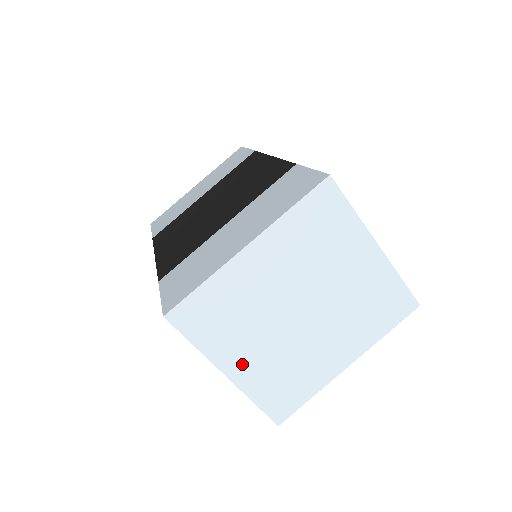
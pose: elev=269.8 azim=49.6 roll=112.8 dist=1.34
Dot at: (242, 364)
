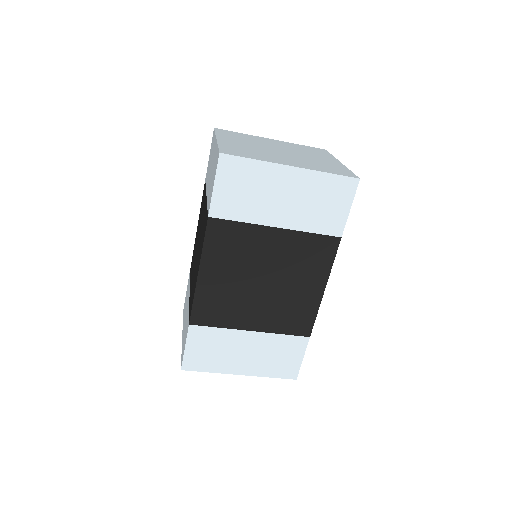
Dot at: occluded
